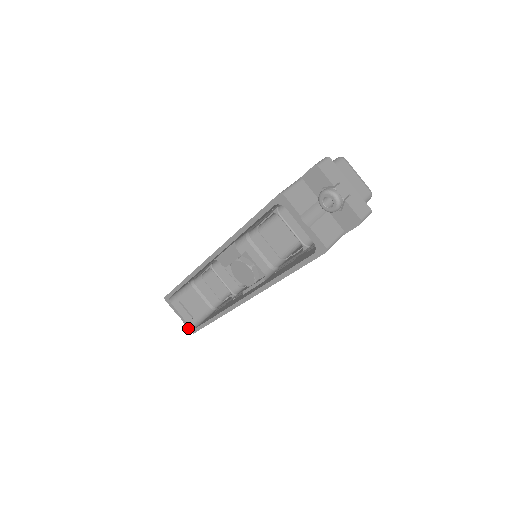
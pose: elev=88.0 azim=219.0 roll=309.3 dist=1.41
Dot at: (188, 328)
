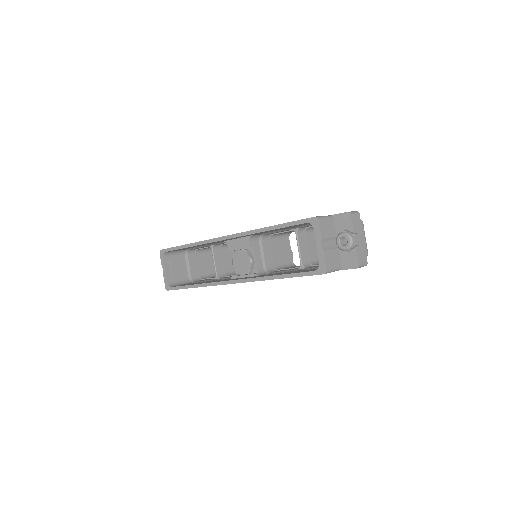
Dot at: (165, 284)
